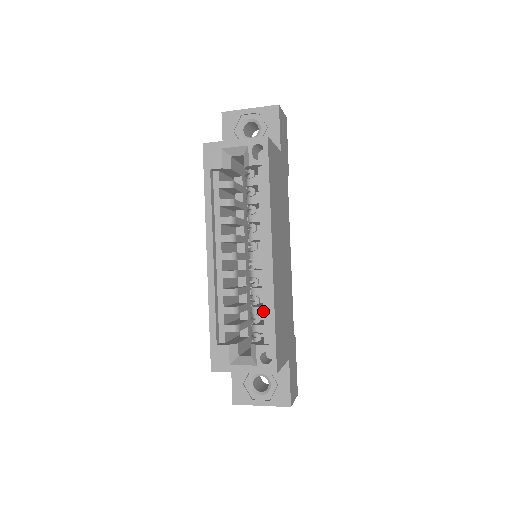
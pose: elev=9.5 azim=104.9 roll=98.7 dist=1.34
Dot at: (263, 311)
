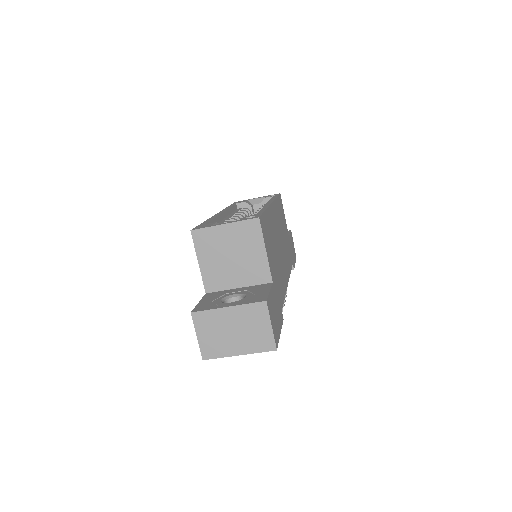
Dot at: occluded
